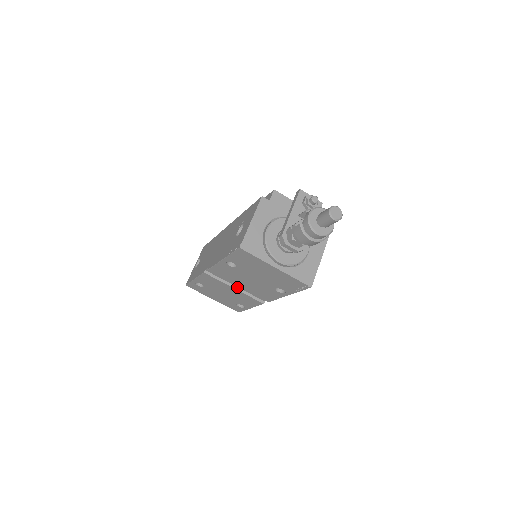
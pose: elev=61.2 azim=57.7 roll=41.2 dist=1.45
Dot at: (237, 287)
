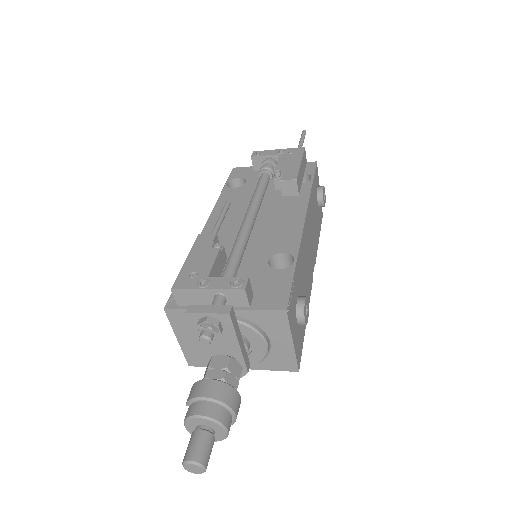
Dot at: occluded
